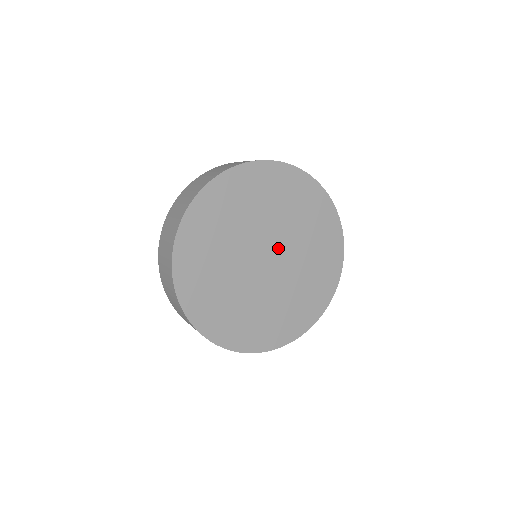
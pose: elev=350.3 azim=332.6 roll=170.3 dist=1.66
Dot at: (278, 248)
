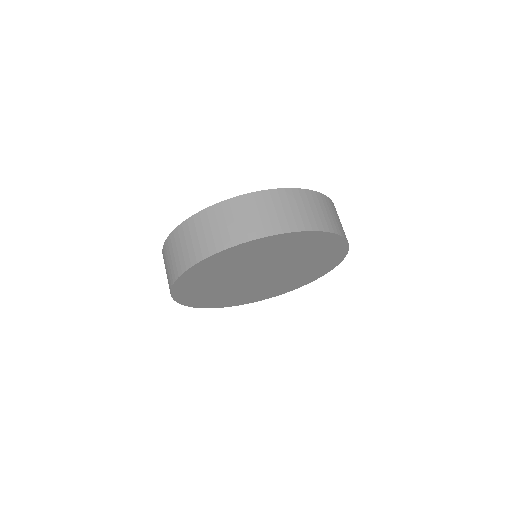
Dot at: (272, 268)
